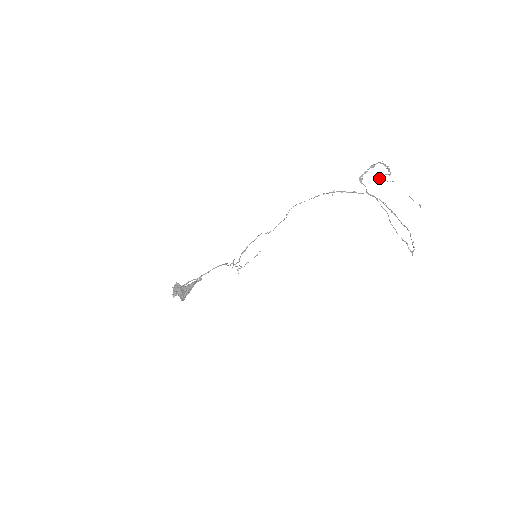
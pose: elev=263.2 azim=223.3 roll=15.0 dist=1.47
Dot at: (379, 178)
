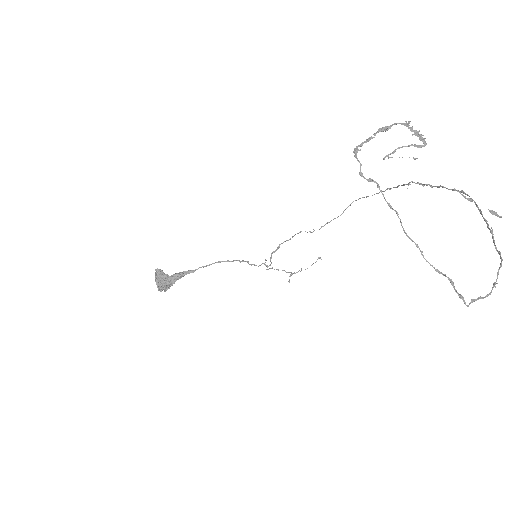
Dot at: occluded
